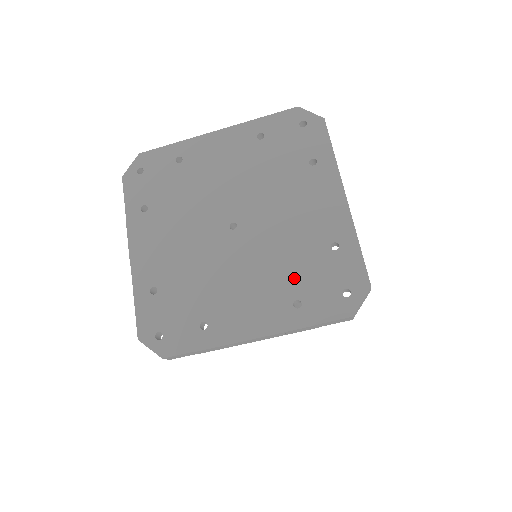
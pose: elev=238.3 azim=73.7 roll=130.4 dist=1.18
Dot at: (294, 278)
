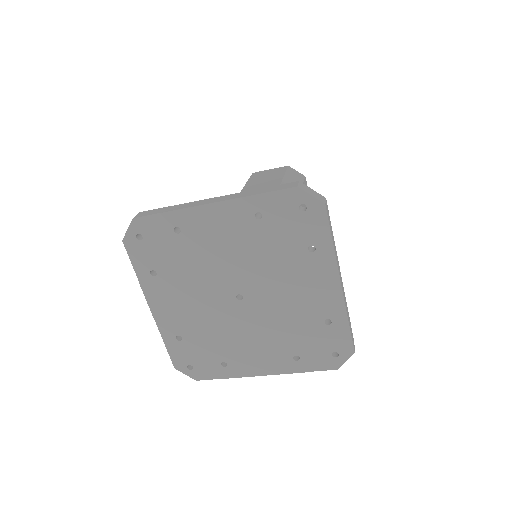
Dot at: (294, 341)
